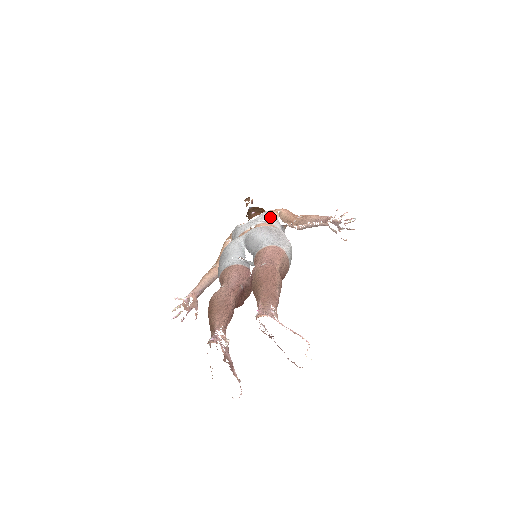
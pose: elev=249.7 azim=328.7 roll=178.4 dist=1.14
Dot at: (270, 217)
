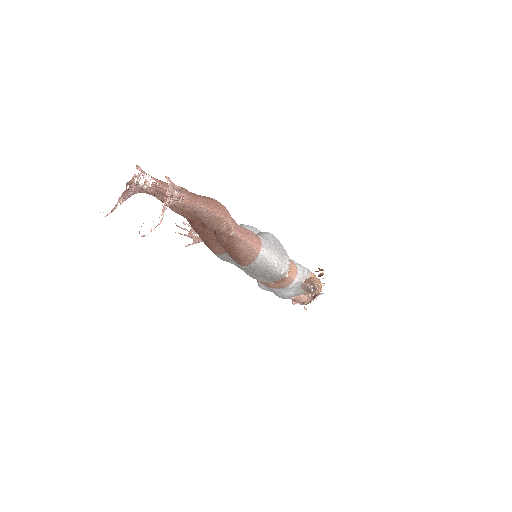
Dot at: (305, 270)
